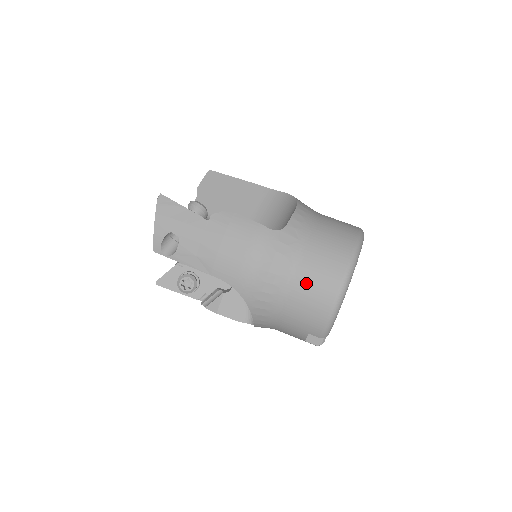
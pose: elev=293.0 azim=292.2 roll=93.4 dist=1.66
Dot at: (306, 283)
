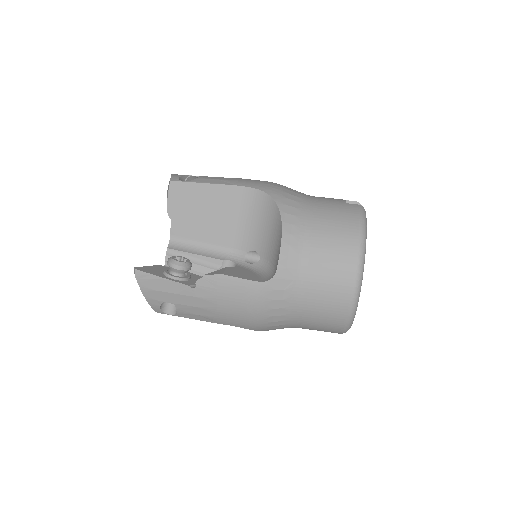
Dot at: (313, 315)
